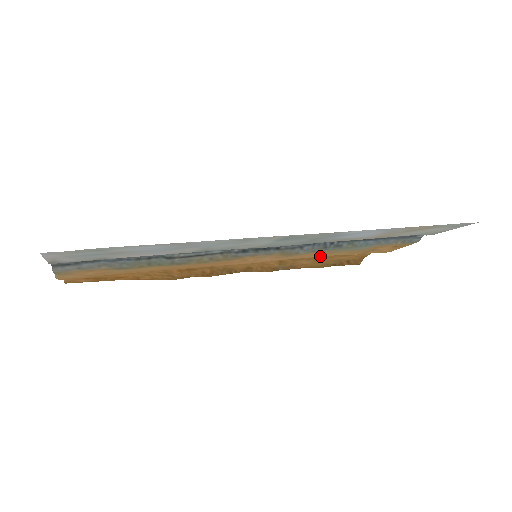
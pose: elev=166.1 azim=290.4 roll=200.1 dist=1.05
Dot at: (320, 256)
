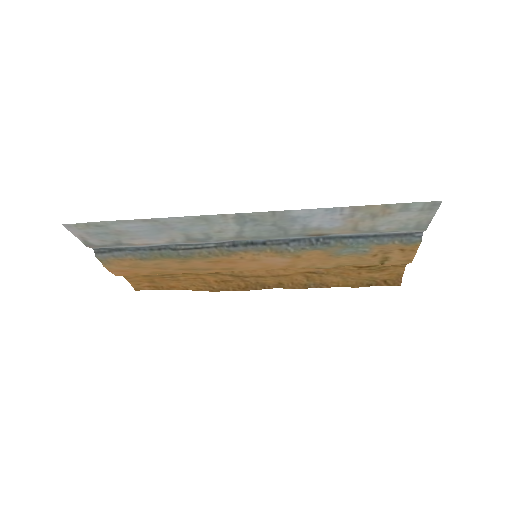
Dot at: (331, 264)
